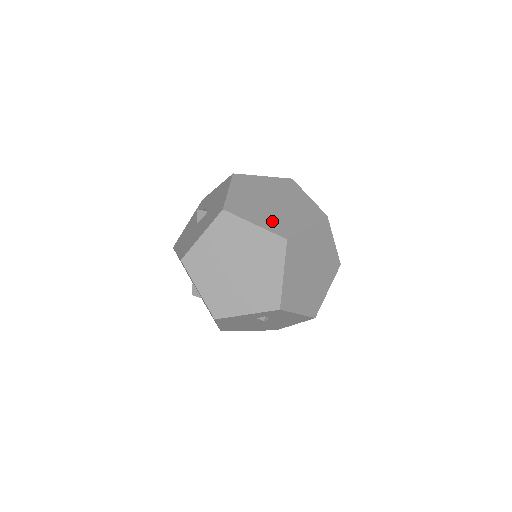
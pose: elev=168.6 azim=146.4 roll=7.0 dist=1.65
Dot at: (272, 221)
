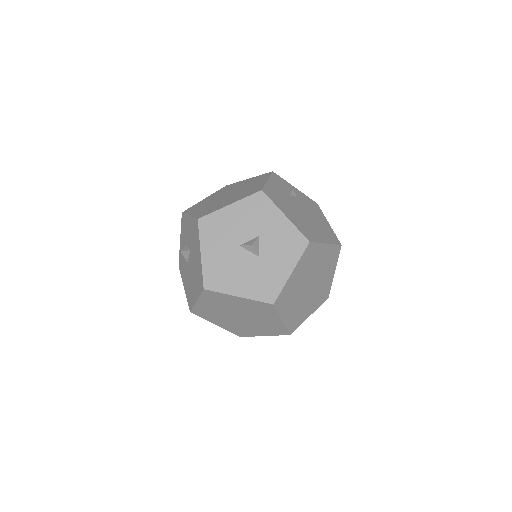
Dot at: (294, 314)
